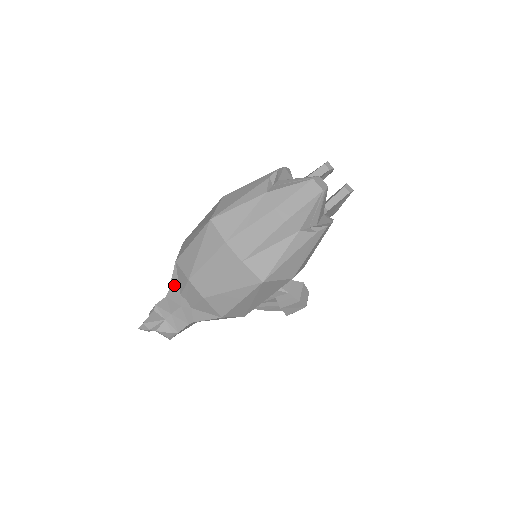
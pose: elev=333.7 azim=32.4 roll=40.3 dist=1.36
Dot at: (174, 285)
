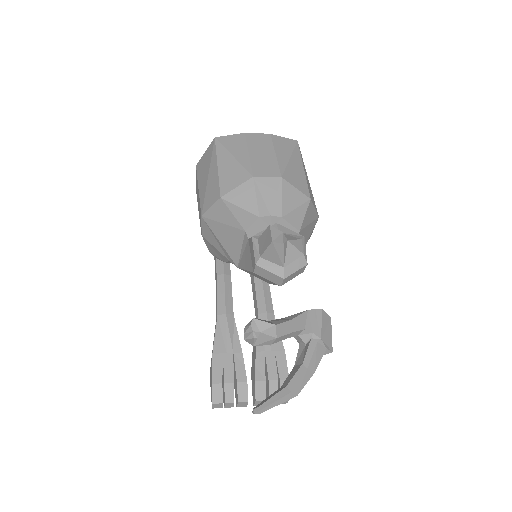
Dot at: (243, 217)
